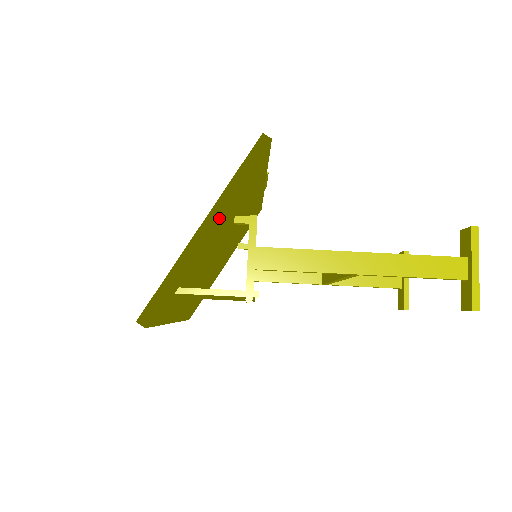
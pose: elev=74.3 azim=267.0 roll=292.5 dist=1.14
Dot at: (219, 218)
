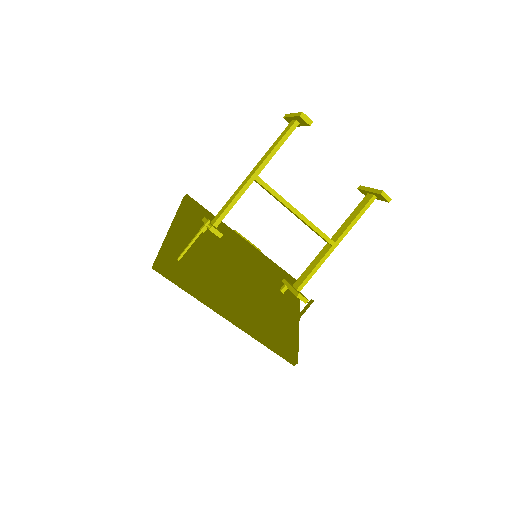
Dot at: (176, 222)
